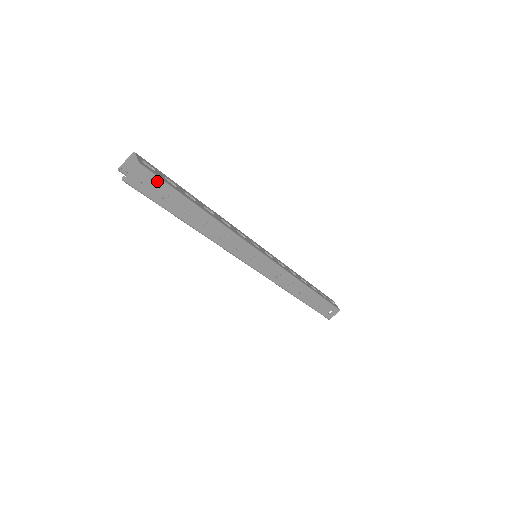
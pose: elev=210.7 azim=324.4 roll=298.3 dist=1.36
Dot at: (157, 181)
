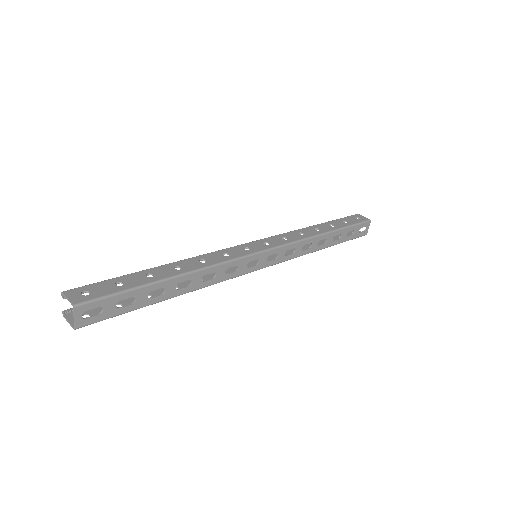
Dot at: (103, 318)
